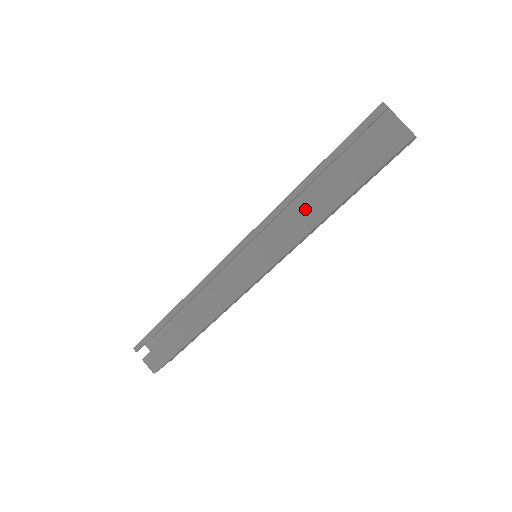
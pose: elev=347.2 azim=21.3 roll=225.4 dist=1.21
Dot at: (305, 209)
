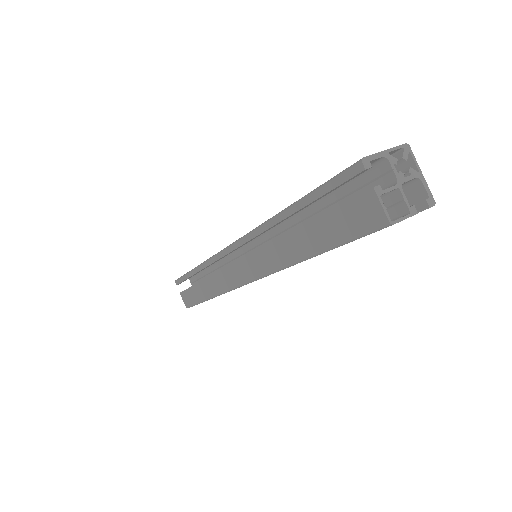
Dot at: (279, 244)
